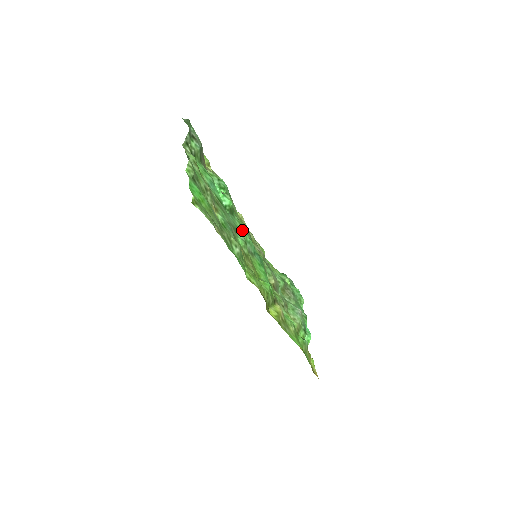
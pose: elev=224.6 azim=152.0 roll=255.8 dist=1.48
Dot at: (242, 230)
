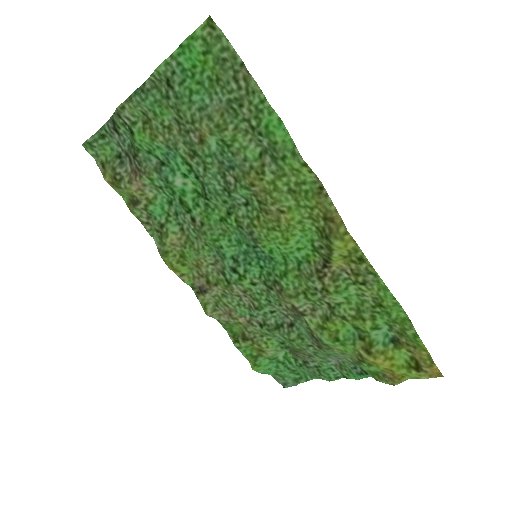
Dot at: (225, 219)
